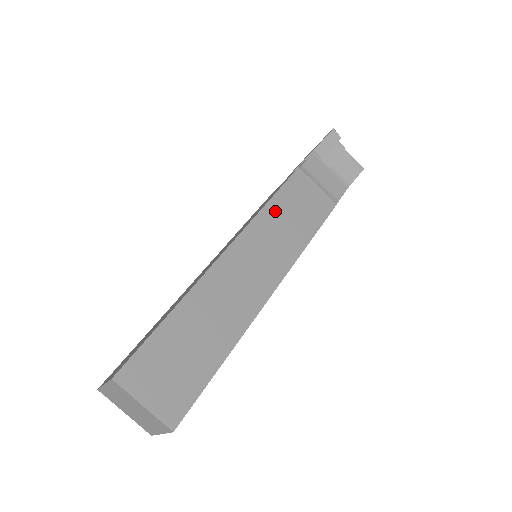
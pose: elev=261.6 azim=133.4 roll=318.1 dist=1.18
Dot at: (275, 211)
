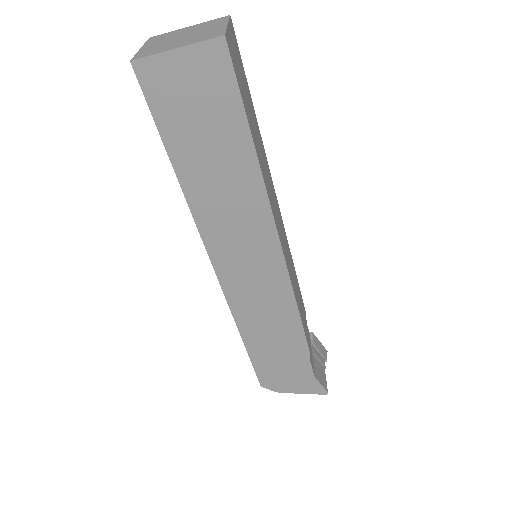
Dot at: occluded
